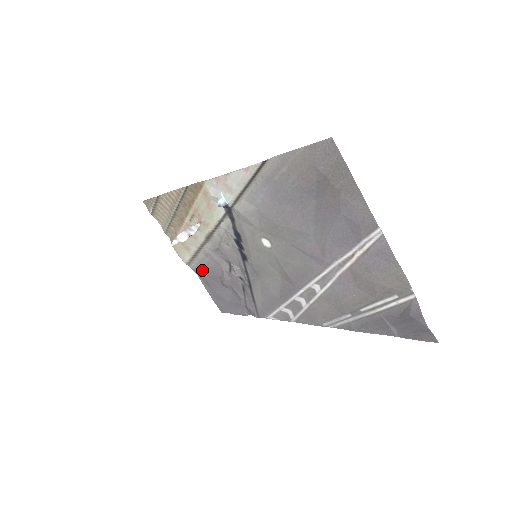
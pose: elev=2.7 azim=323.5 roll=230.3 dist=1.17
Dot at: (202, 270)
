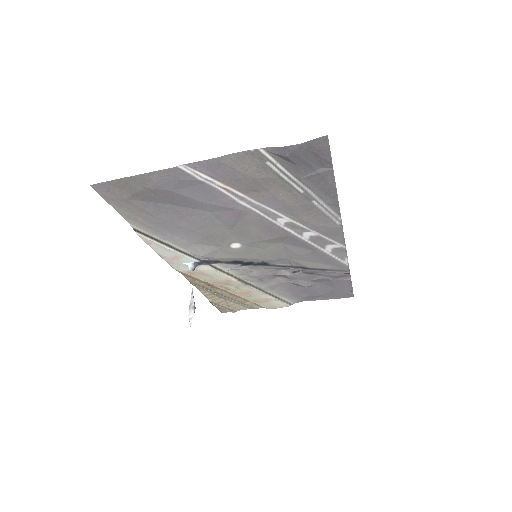
Dot at: (296, 296)
